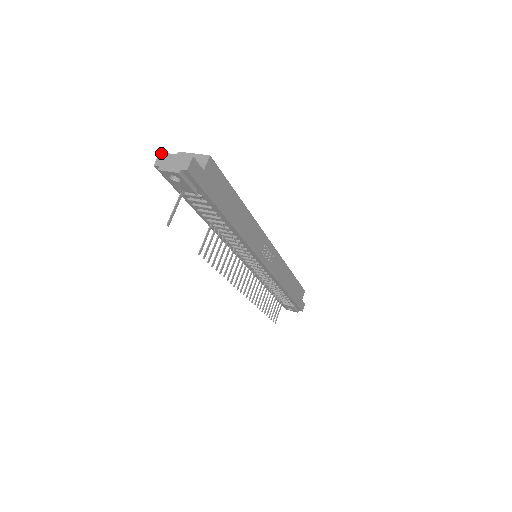
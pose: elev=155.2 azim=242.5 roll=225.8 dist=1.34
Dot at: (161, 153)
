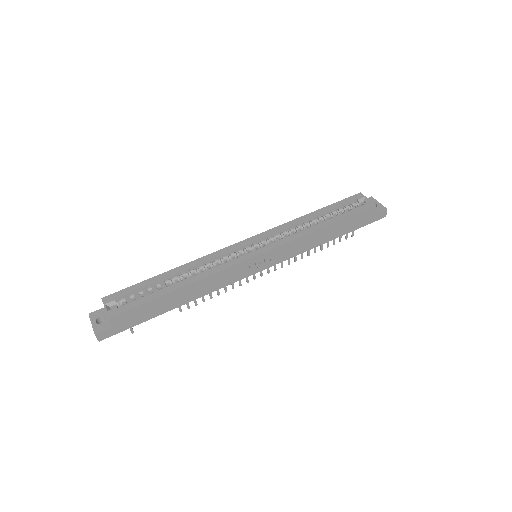
Dot at: (89, 315)
